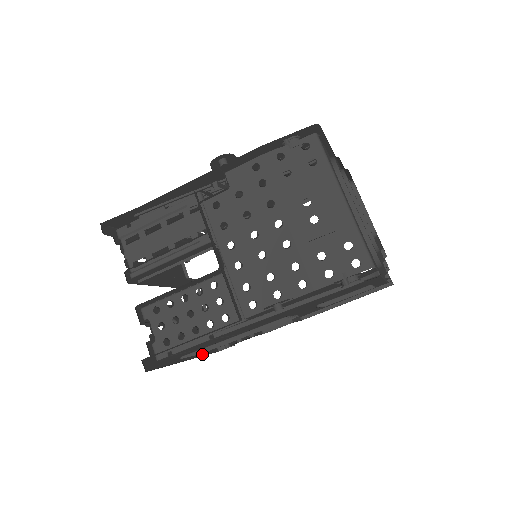
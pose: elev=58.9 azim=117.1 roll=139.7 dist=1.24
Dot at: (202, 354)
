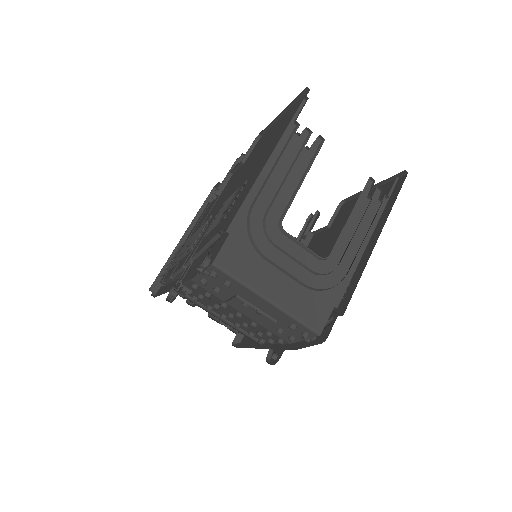
Dot at: occluded
